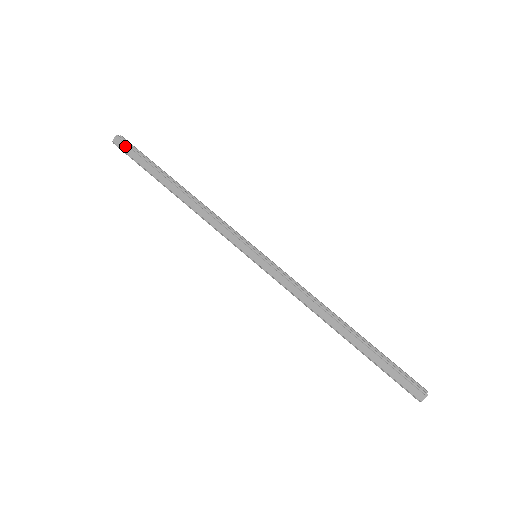
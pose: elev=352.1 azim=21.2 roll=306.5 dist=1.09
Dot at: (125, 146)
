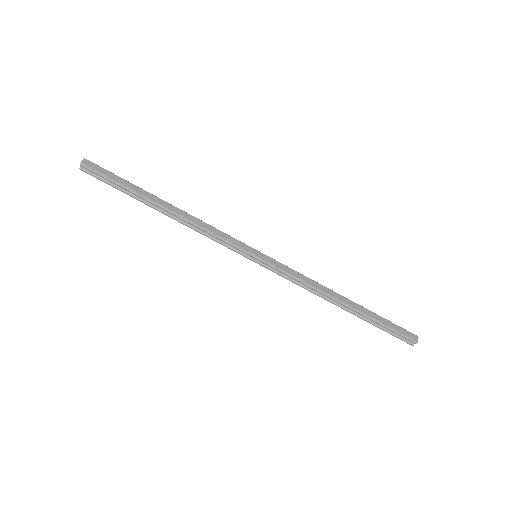
Dot at: (98, 167)
